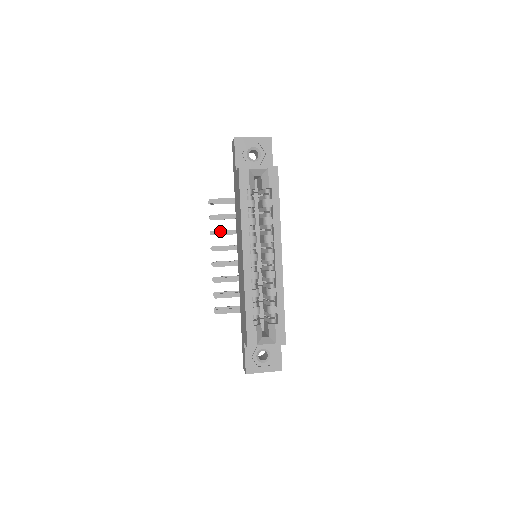
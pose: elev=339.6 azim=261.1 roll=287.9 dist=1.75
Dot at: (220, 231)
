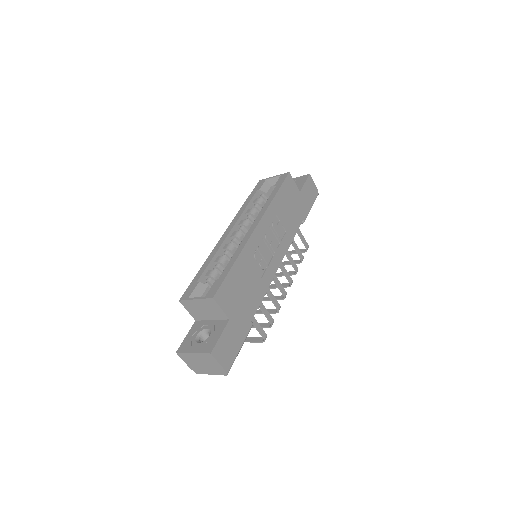
Dot at: occluded
